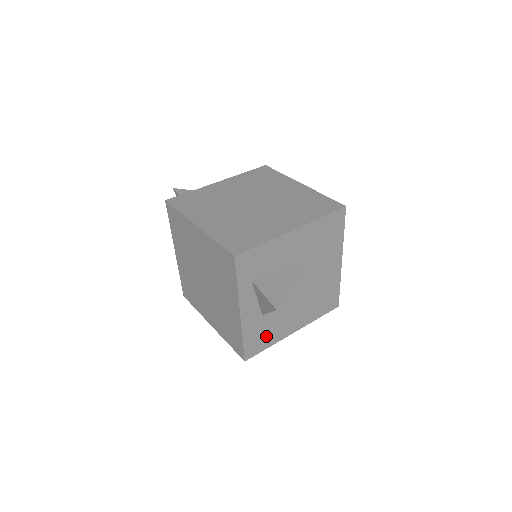
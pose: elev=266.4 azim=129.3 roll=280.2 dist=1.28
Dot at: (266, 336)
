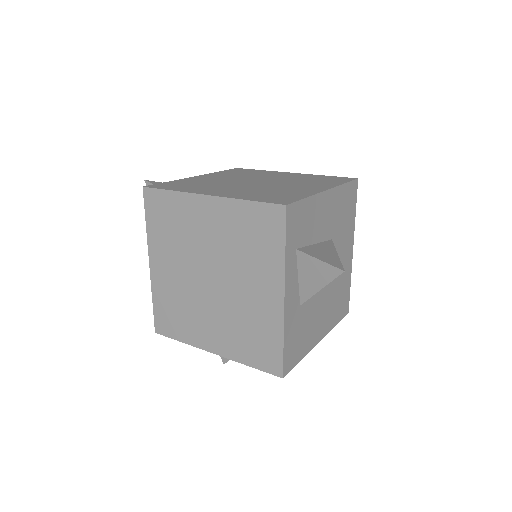
Dot at: (300, 341)
